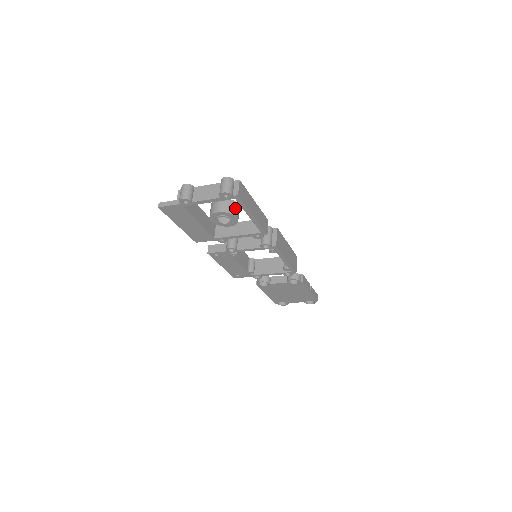
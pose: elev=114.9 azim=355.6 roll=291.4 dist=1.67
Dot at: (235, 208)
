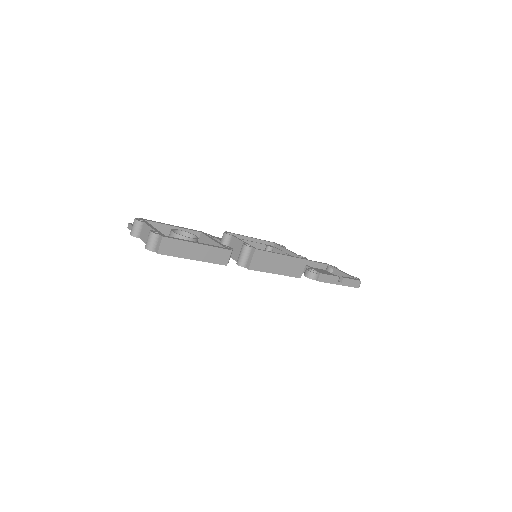
Dot at: occluded
